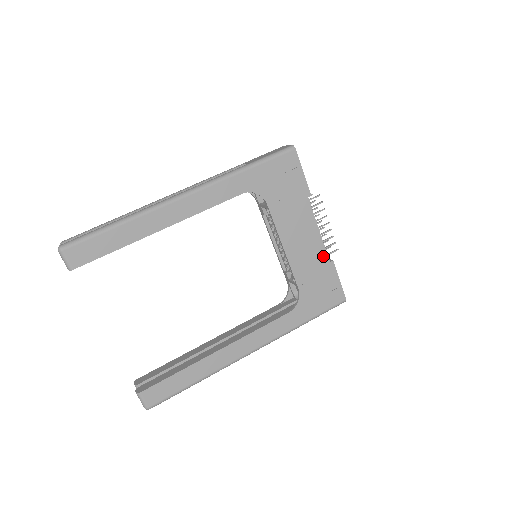
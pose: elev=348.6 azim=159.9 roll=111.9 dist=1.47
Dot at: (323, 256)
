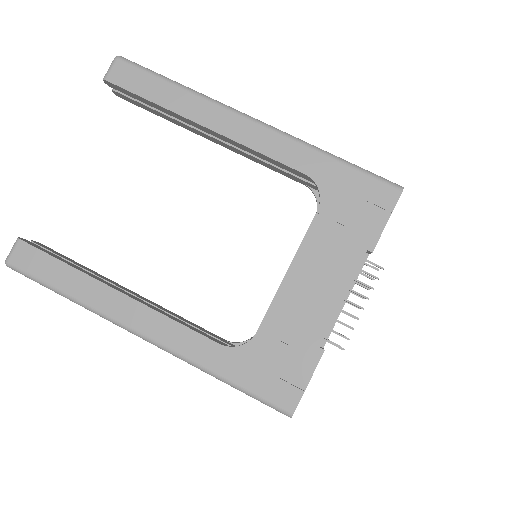
Dot at: (319, 331)
